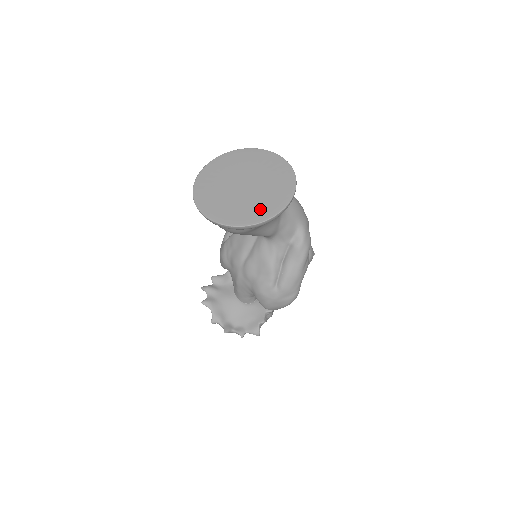
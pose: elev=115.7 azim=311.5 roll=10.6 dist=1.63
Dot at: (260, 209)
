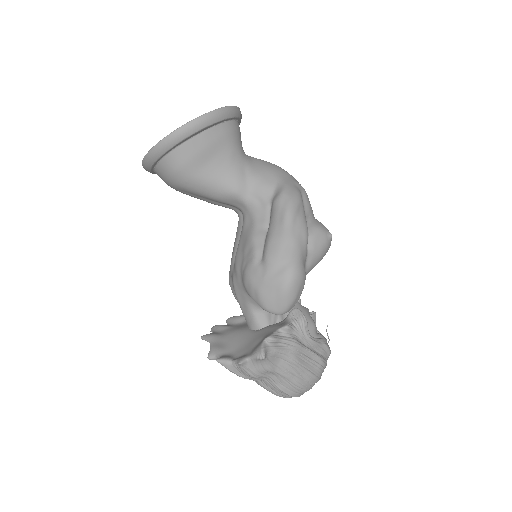
Dot at: occluded
